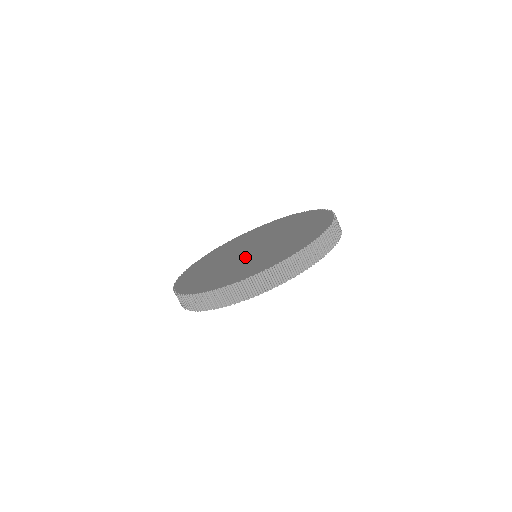
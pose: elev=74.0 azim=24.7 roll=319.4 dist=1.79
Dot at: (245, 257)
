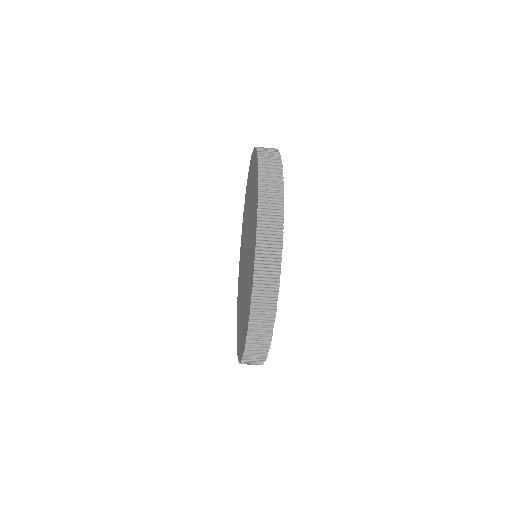
Dot at: (243, 283)
